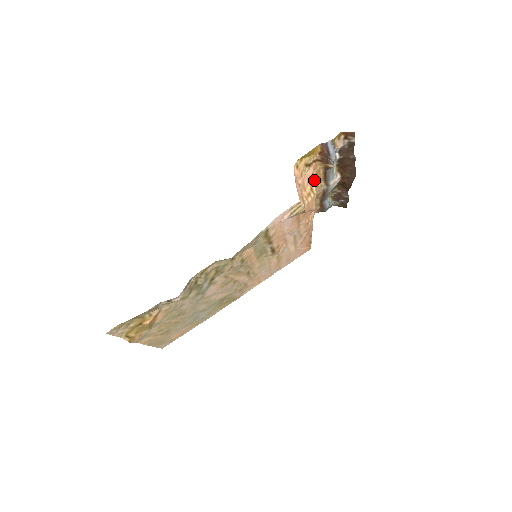
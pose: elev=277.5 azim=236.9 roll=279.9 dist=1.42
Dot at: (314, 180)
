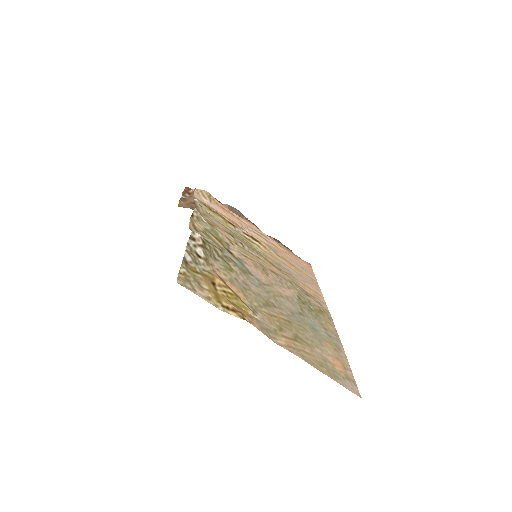
Dot at: occluded
